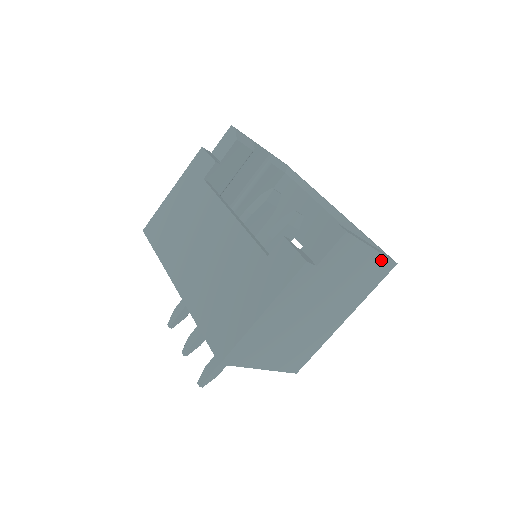
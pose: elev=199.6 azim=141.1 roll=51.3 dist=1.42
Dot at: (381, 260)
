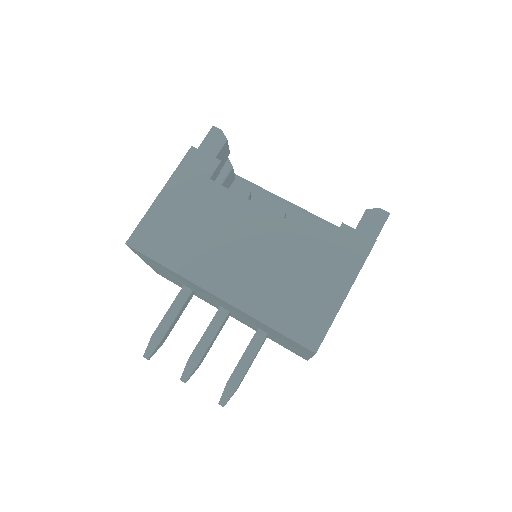
Dot at: occluded
